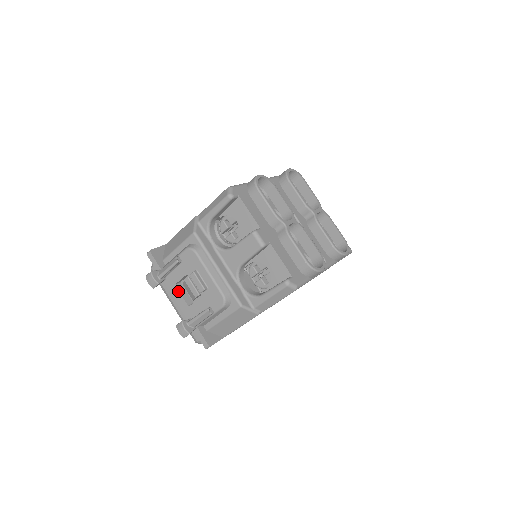
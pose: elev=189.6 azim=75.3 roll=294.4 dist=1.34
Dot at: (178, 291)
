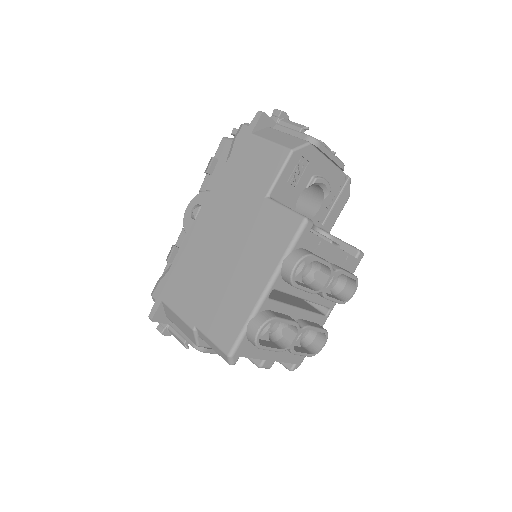
Dot at: occluded
